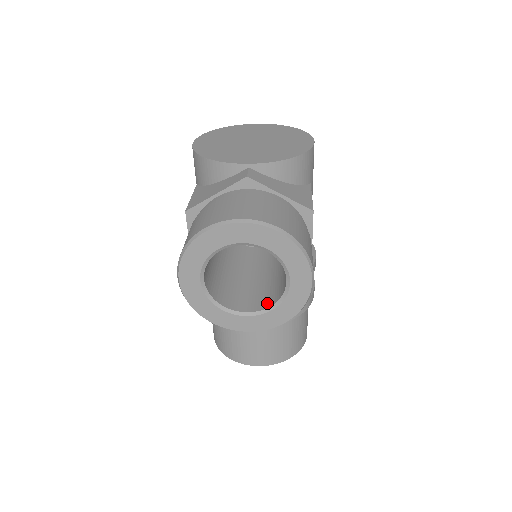
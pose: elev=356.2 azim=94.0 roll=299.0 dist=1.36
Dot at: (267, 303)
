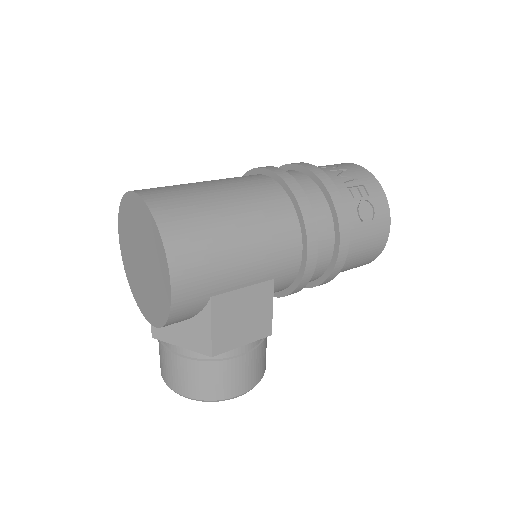
Dot at: occluded
